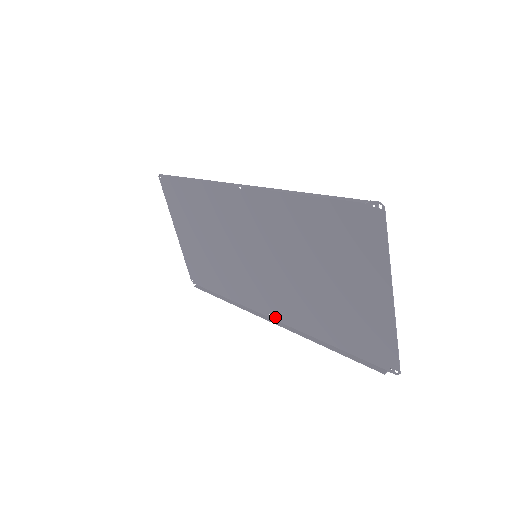
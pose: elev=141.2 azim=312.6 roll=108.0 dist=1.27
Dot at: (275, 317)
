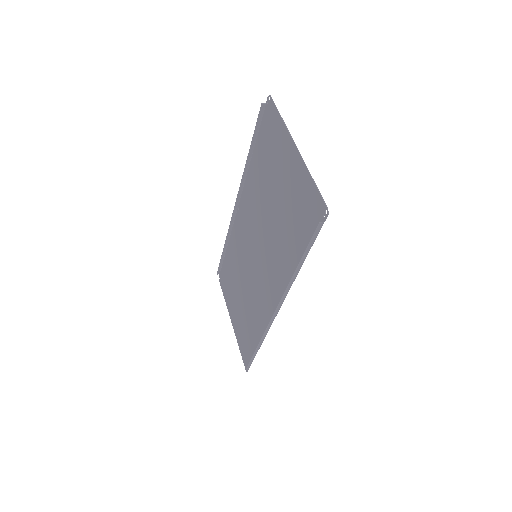
Dot at: occluded
